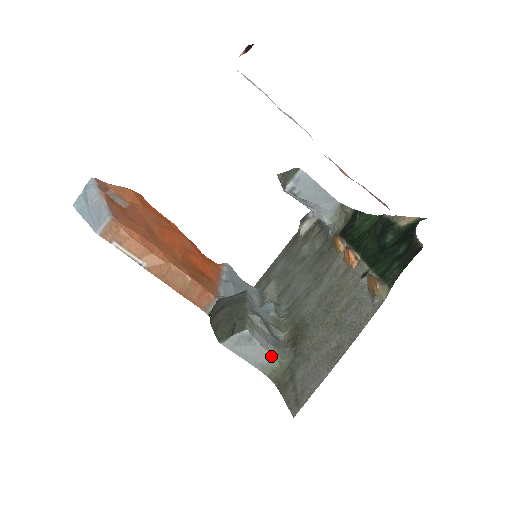
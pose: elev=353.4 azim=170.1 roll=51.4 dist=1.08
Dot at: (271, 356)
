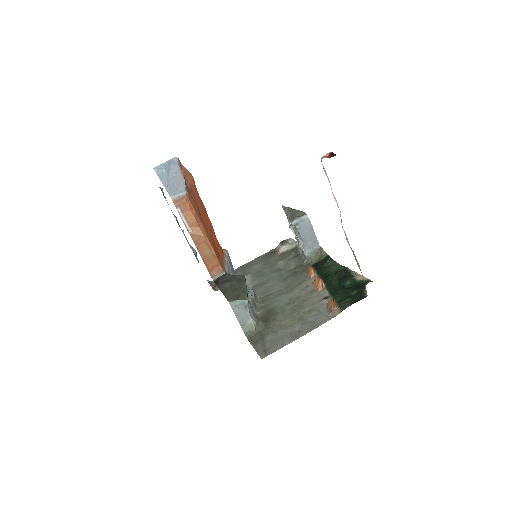
Dot at: (252, 322)
